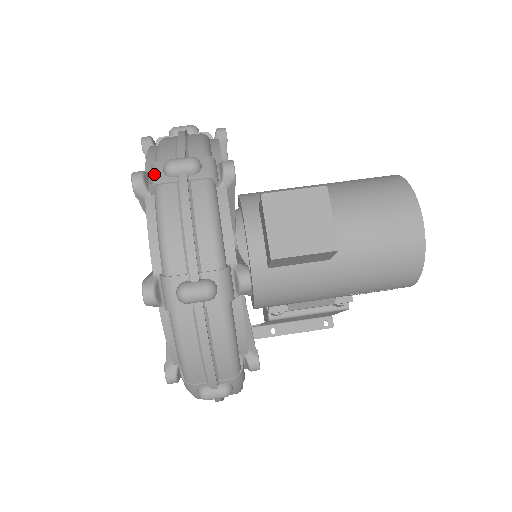
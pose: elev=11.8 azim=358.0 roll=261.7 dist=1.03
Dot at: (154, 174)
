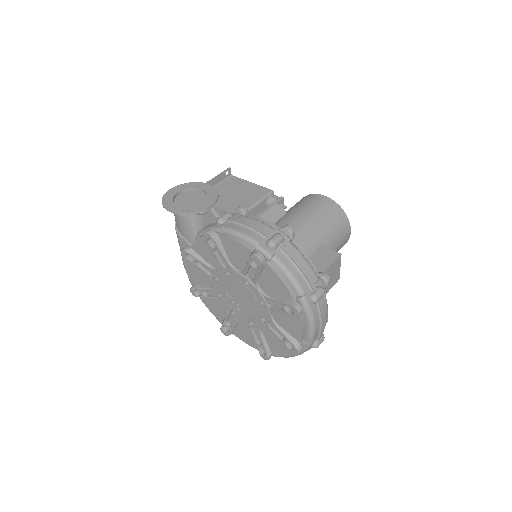
Dot at: (307, 305)
